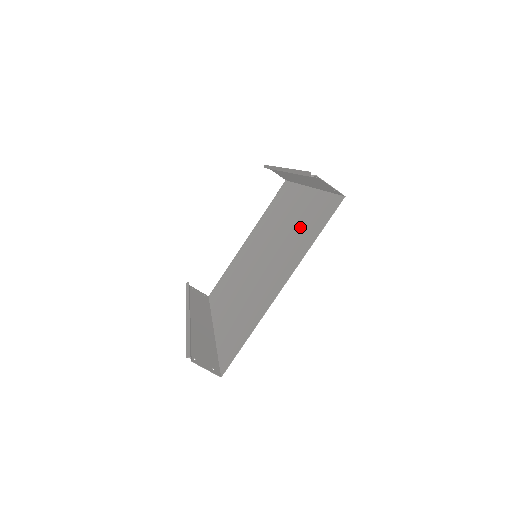
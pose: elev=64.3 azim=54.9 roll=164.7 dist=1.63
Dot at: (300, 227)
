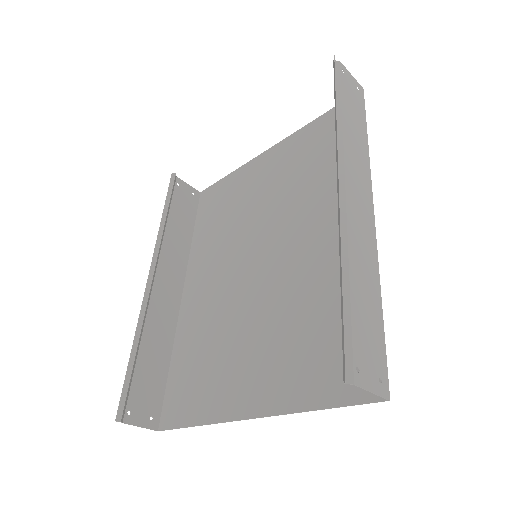
Dot at: (318, 316)
